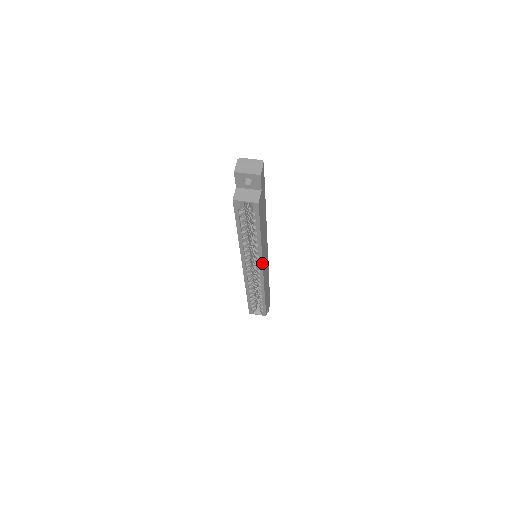
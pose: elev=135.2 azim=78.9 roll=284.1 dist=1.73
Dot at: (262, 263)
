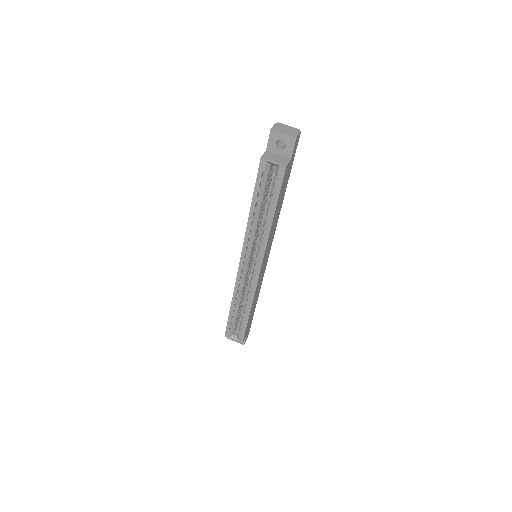
Dot at: (263, 257)
